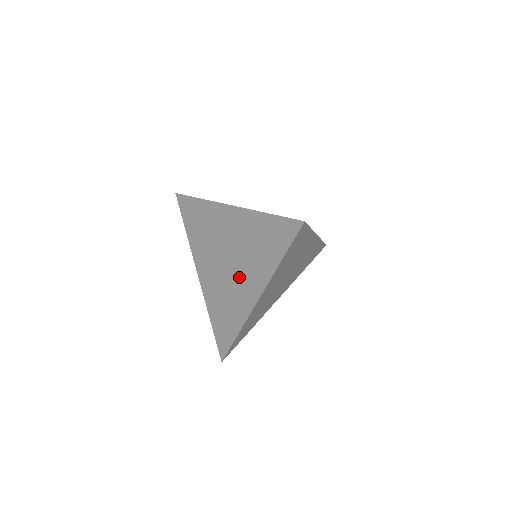
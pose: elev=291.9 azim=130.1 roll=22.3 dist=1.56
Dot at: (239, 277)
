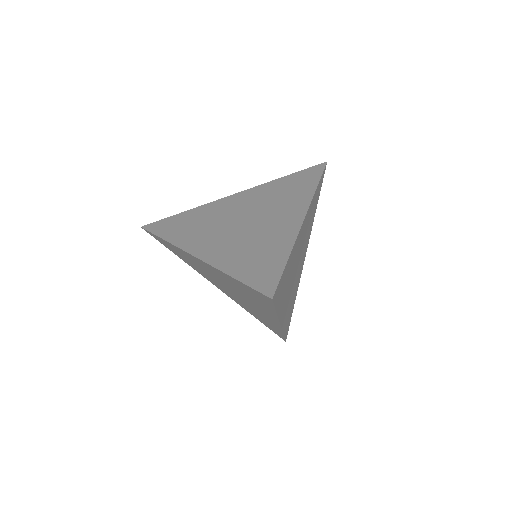
Dot at: (251, 305)
